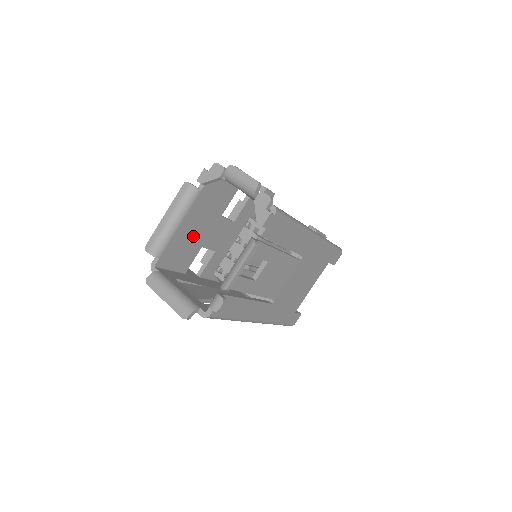
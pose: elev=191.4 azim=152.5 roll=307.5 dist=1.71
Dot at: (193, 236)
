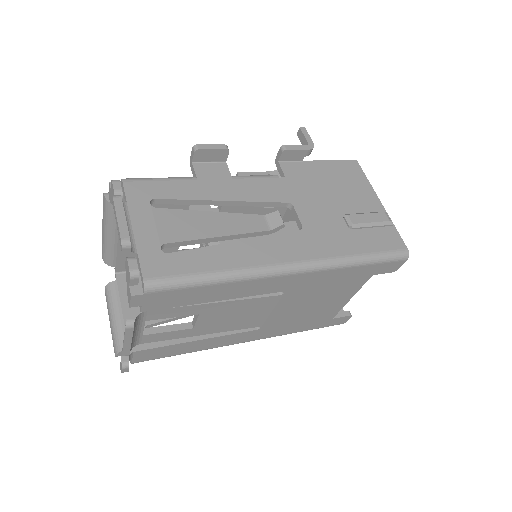
Dot at: occluded
